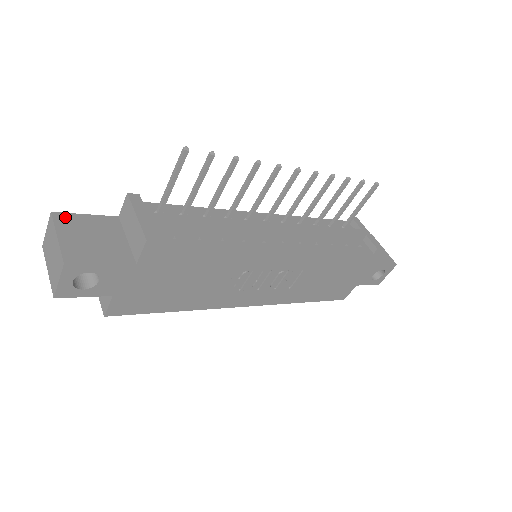
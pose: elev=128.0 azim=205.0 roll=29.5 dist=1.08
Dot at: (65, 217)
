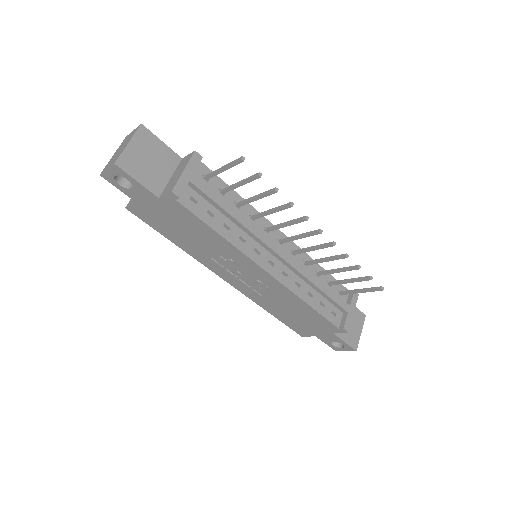
Dot at: (147, 133)
